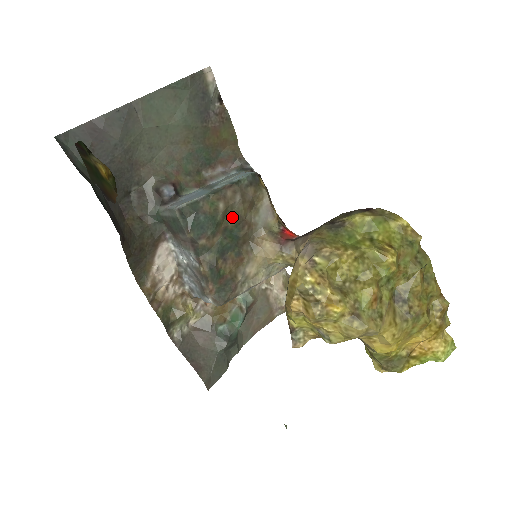
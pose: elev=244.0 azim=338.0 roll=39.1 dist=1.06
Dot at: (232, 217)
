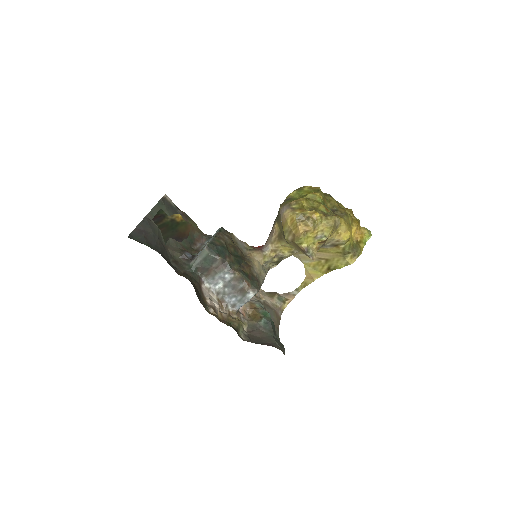
Dot at: (230, 247)
